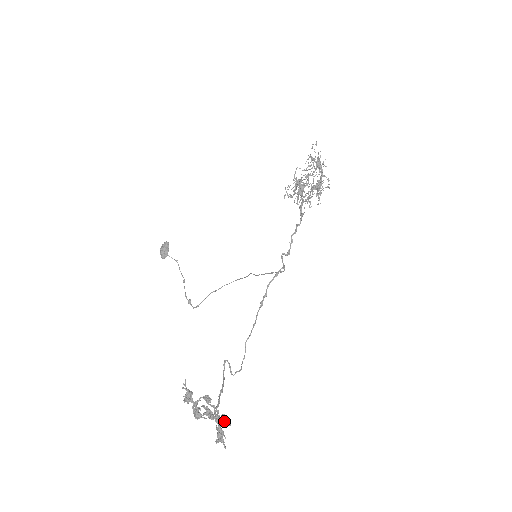
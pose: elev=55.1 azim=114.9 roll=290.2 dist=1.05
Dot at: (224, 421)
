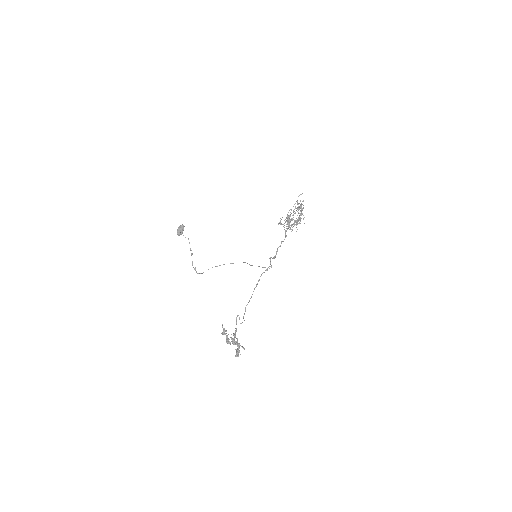
Dot at: (242, 347)
